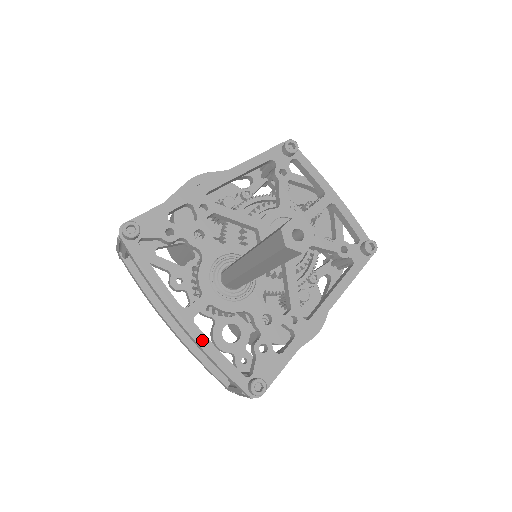
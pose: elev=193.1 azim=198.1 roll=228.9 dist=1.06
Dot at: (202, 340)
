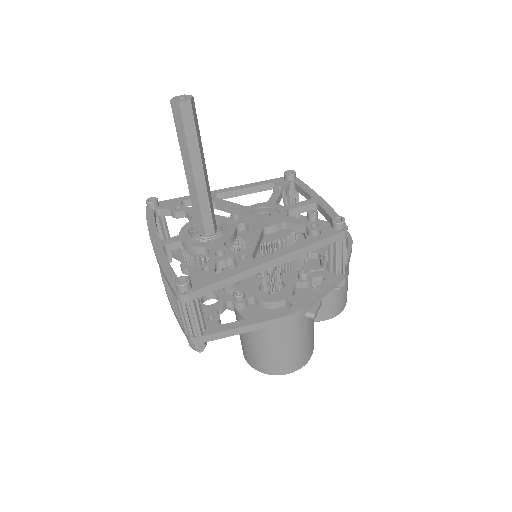
Dot at: (162, 257)
